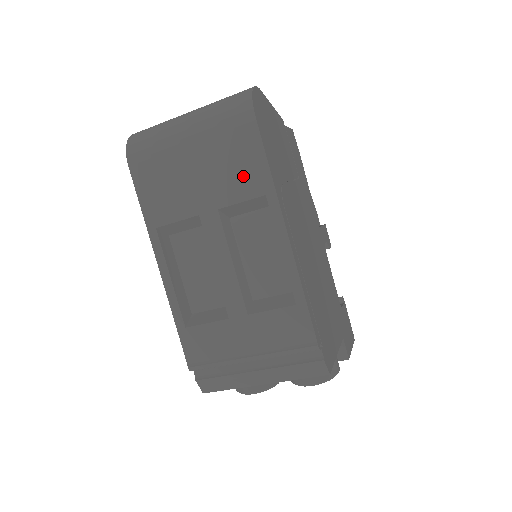
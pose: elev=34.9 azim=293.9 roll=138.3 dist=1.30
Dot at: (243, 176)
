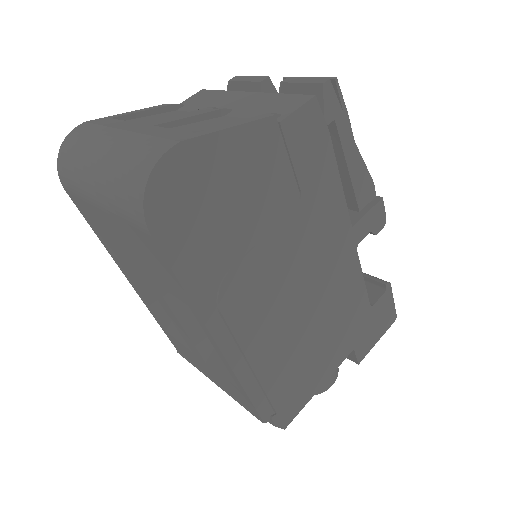
Dot at: (162, 275)
